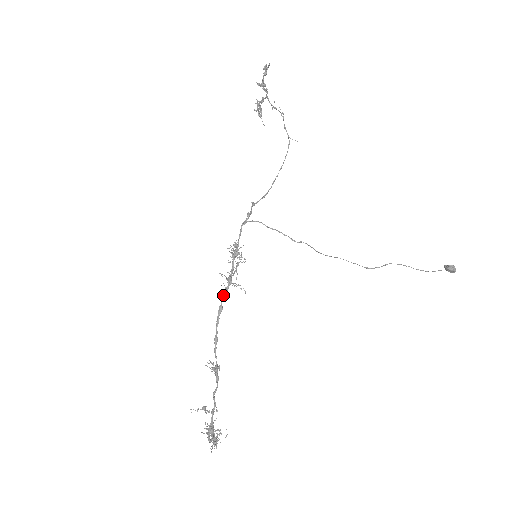
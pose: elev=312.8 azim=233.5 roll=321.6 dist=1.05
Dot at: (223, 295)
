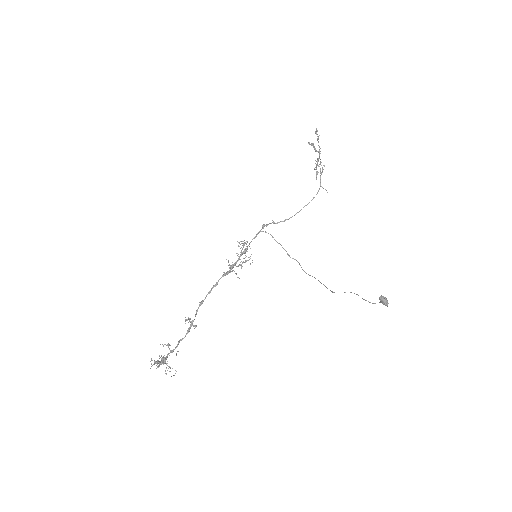
Dot at: (222, 276)
